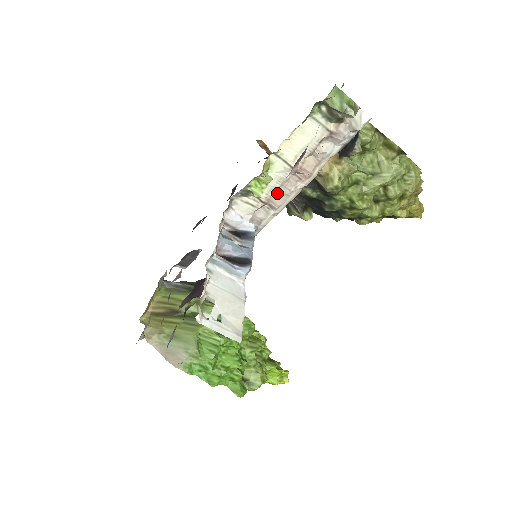
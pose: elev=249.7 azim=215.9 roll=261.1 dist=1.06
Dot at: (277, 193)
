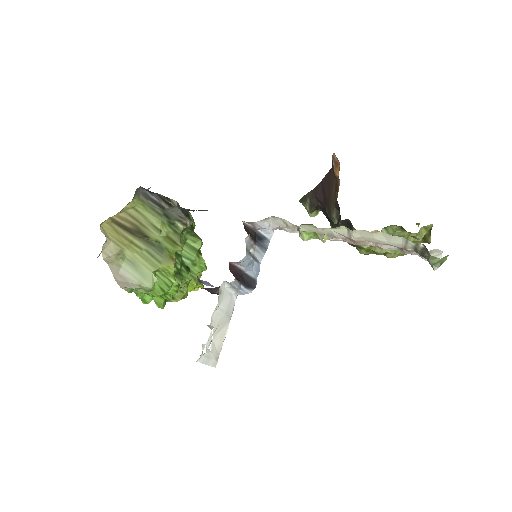
Dot at: occluded
